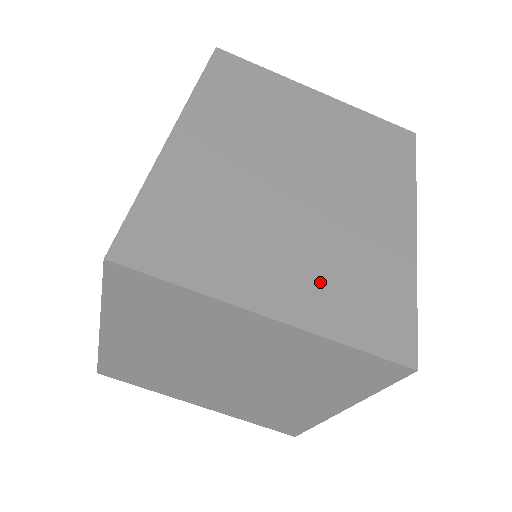
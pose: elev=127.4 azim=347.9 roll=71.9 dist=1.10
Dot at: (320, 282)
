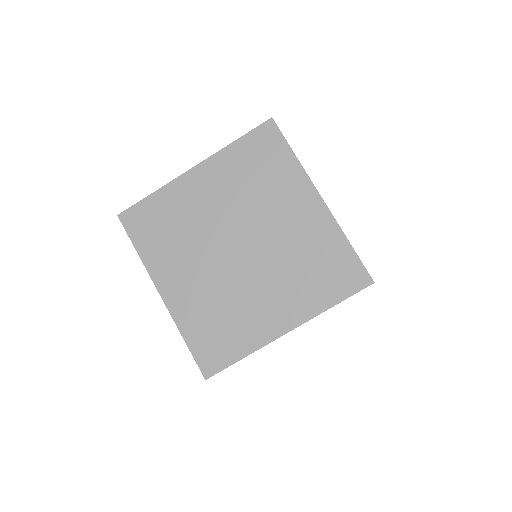
Dot at: occluded
